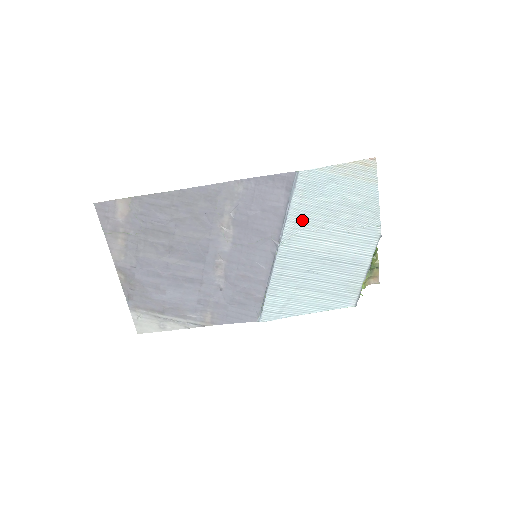
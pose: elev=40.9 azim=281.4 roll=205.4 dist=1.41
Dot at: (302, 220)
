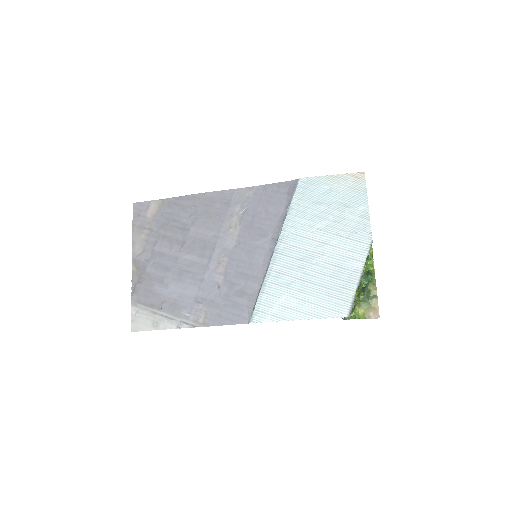
Dot at: (299, 220)
